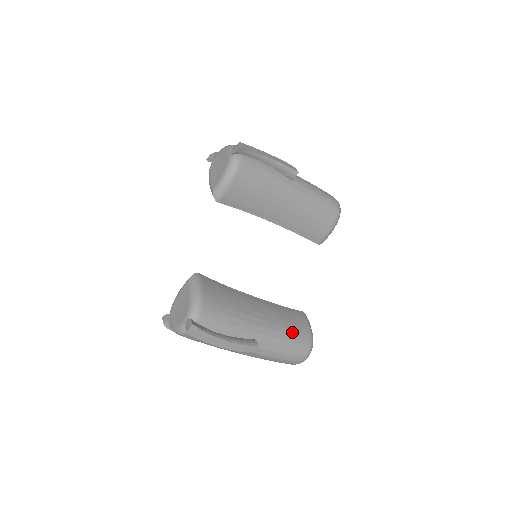
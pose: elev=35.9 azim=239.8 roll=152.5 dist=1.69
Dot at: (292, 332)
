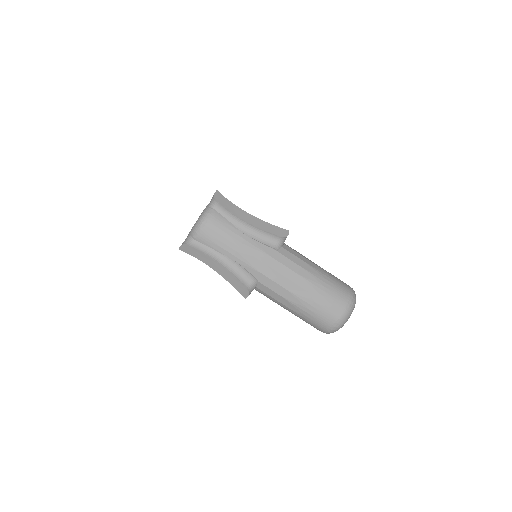
Dot at: occluded
